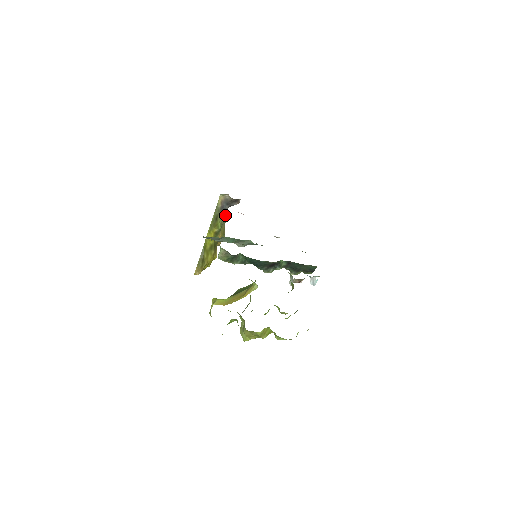
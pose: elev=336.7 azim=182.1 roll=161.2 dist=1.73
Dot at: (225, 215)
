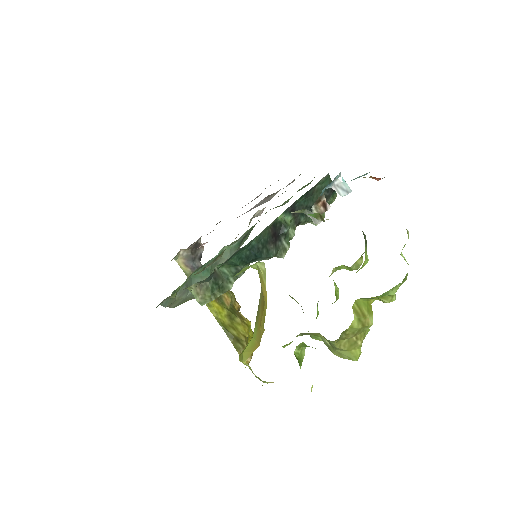
Dot at: occluded
